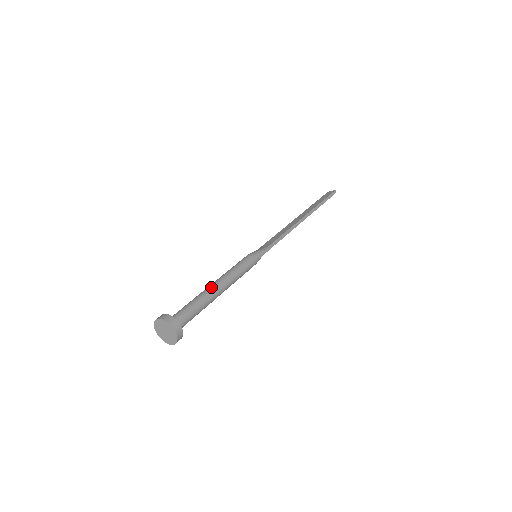
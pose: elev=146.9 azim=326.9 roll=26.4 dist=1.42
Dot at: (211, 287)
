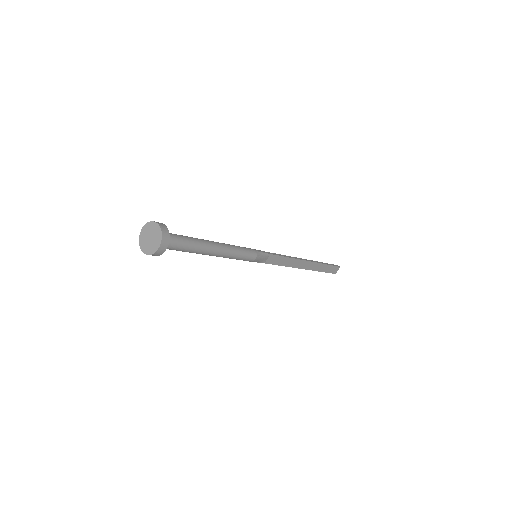
Dot at: occluded
